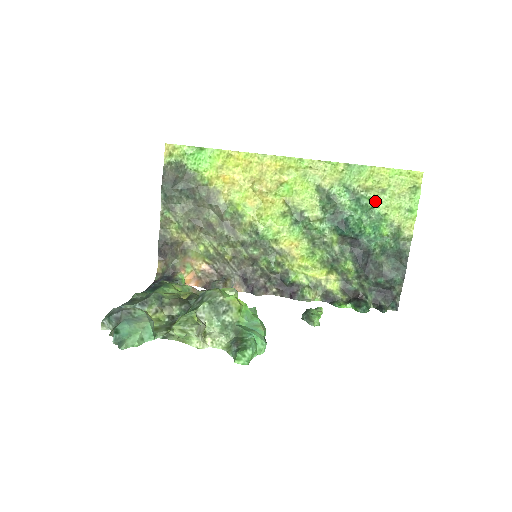
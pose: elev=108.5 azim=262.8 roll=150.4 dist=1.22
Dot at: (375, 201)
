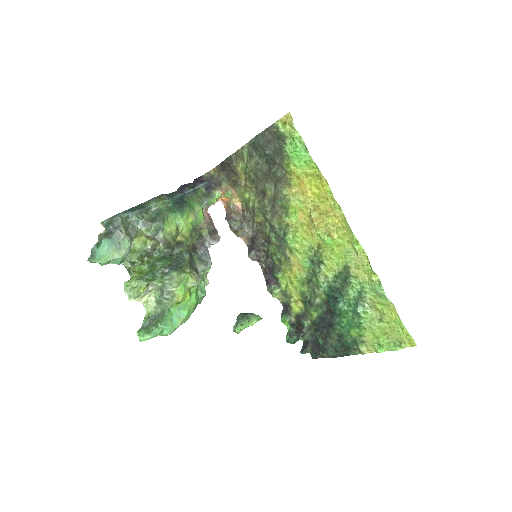
Dot at: (368, 317)
